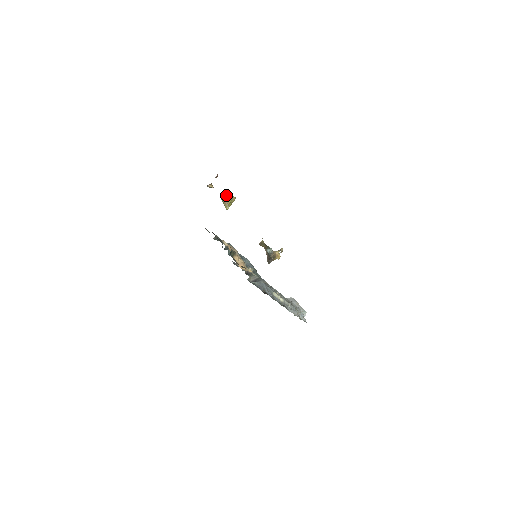
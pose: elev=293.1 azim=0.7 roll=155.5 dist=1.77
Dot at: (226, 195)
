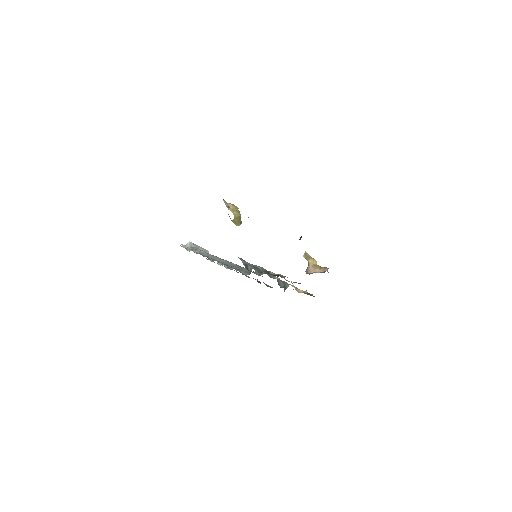
Dot at: (237, 210)
